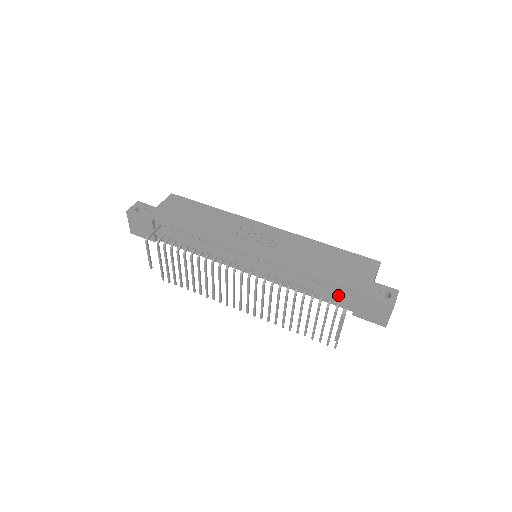
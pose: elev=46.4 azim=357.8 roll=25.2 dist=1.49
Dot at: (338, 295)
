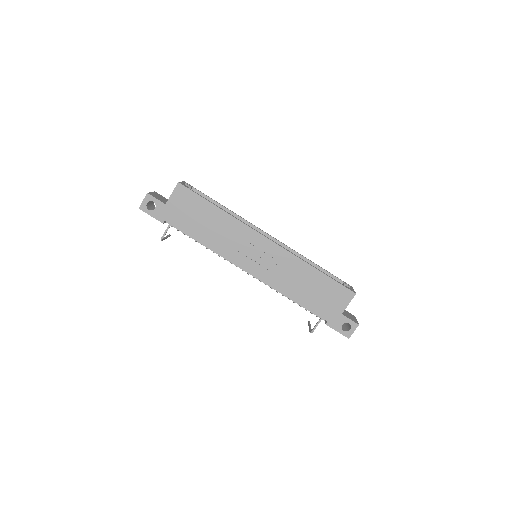
Dot at: (313, 313)
